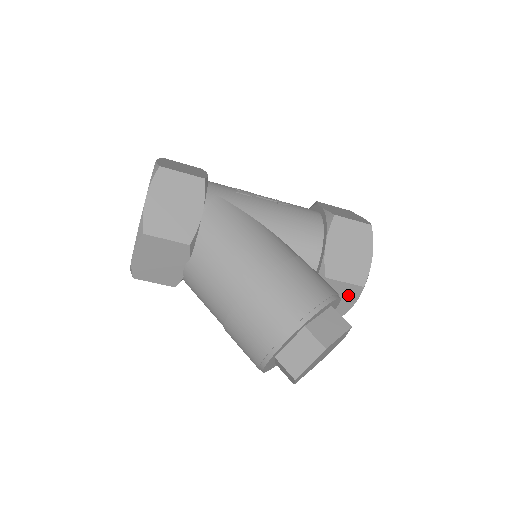
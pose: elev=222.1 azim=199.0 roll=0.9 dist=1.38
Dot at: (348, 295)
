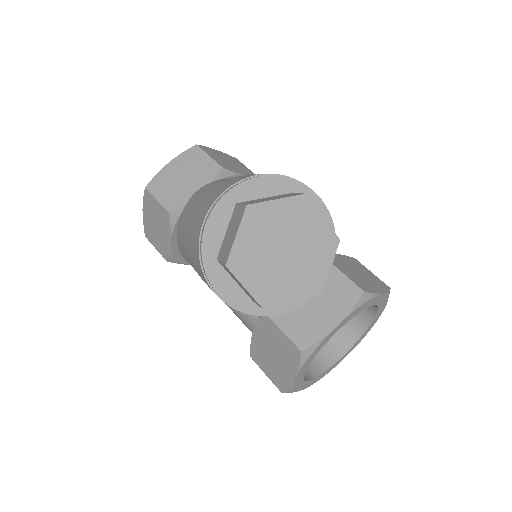
Dot at: (339, 300)
